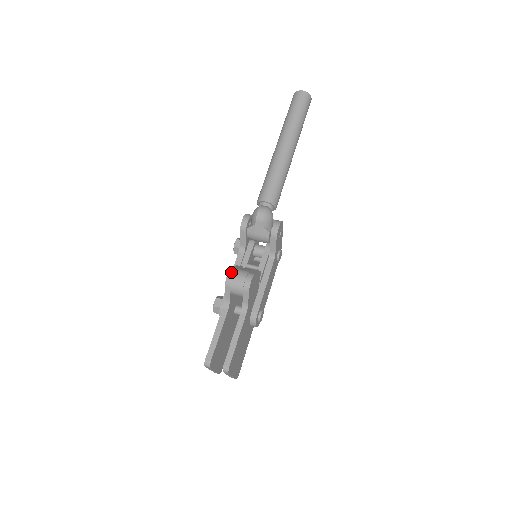
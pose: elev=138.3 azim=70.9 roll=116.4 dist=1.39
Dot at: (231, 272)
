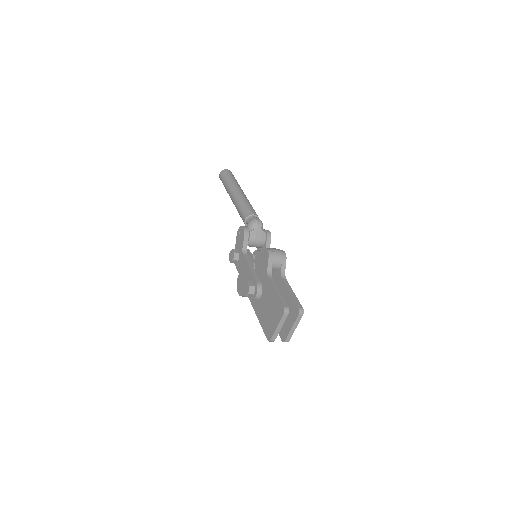
Dot at: (268, 248)
